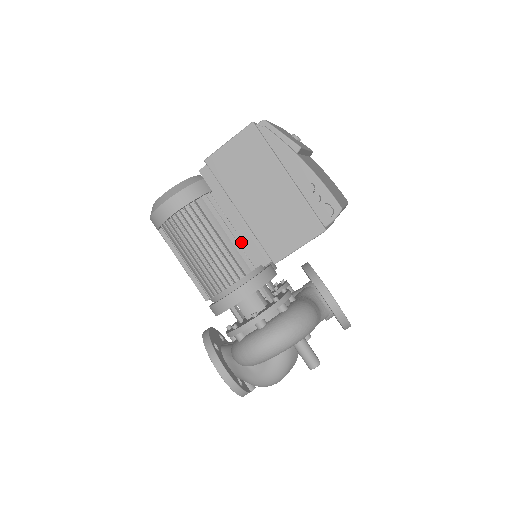
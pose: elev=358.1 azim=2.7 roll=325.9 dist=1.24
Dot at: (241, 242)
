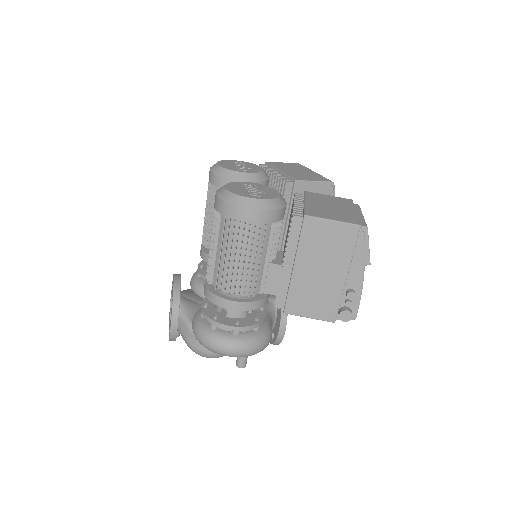
Dot at: (270, 271)
